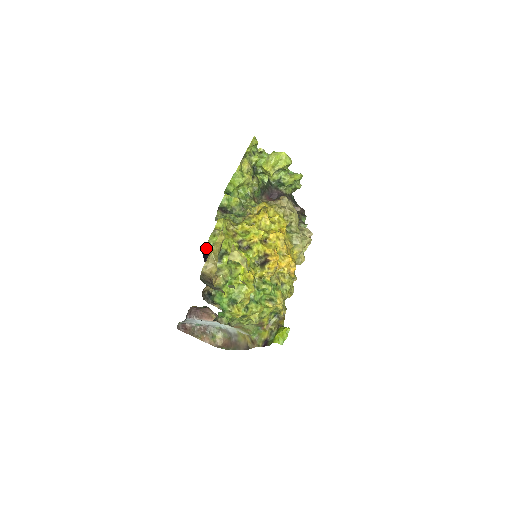
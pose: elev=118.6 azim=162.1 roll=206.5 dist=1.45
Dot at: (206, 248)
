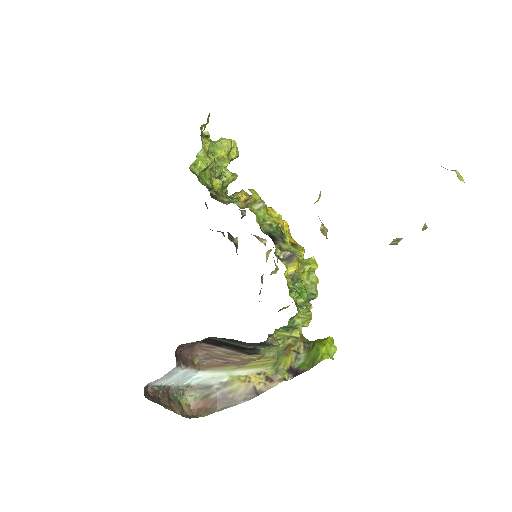
Dot at: occluded
